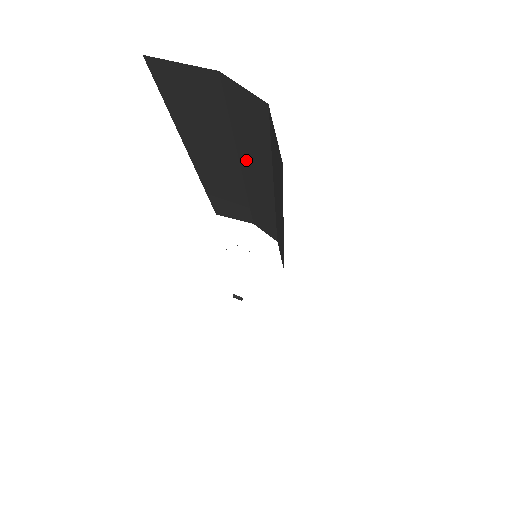
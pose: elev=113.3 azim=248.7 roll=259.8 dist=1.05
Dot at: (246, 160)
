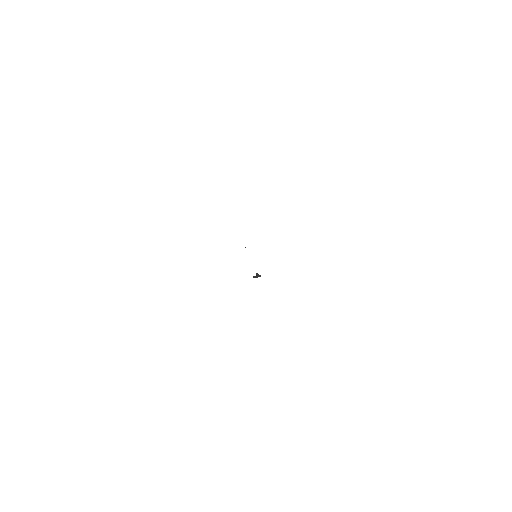
Dot at: occluded
